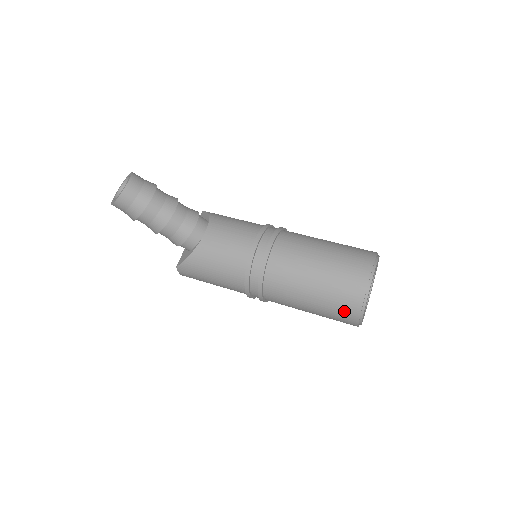
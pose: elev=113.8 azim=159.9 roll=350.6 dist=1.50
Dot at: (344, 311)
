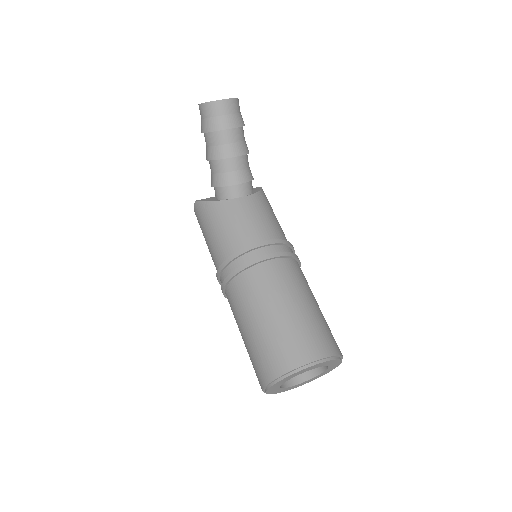
Dot at: (263, 365)
